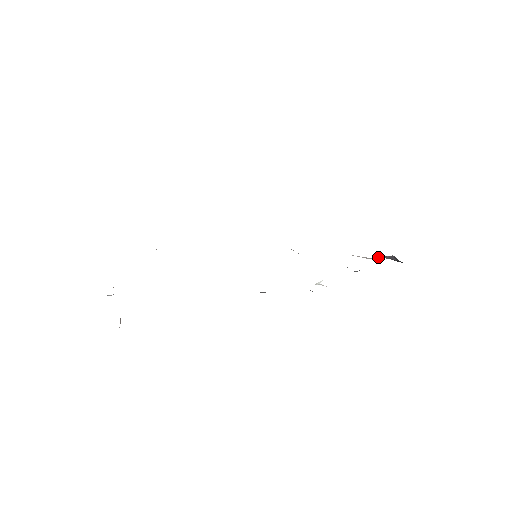
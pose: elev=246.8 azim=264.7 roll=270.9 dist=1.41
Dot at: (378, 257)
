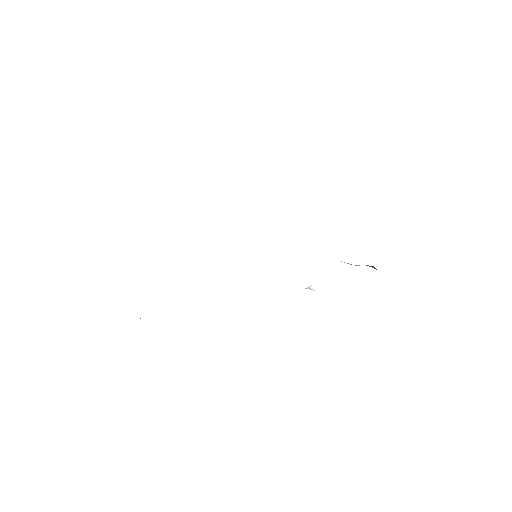
Dot at: occluded
